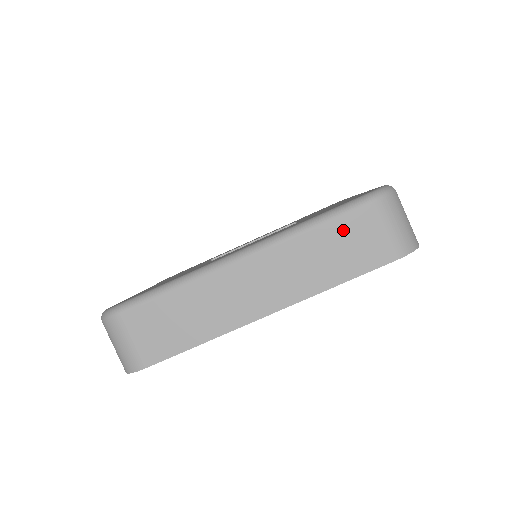
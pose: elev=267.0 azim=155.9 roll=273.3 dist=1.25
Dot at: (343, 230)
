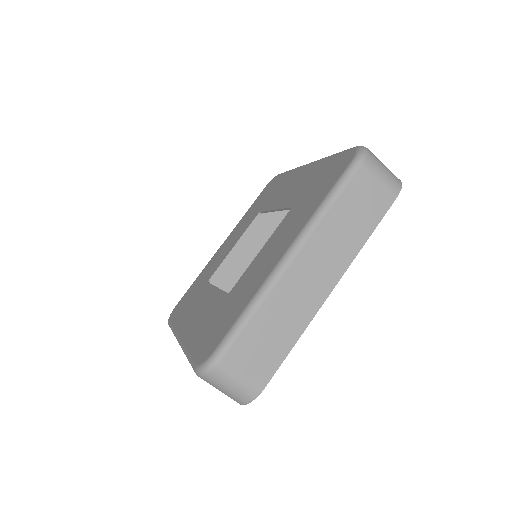
Dot at: (353, 195)
